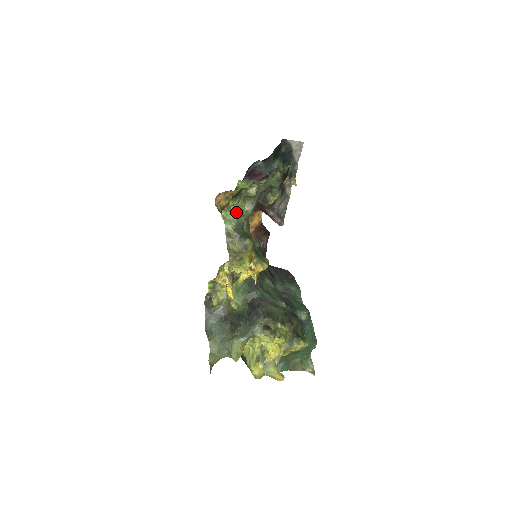
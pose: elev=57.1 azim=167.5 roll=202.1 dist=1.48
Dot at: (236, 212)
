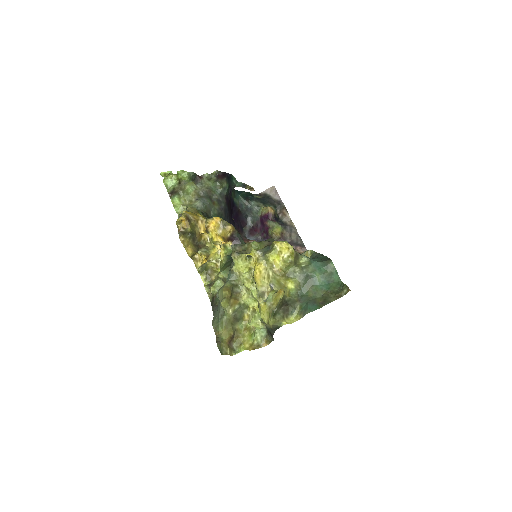
Dot at: occluded
